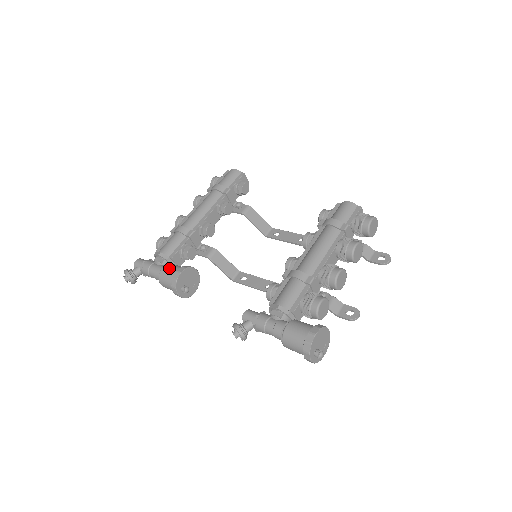
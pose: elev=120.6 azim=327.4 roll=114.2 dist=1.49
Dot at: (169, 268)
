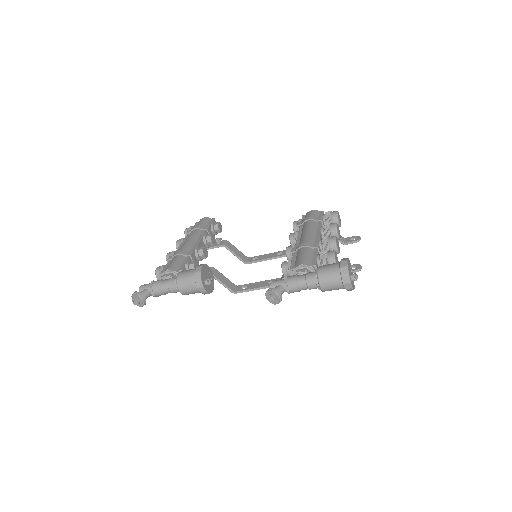
Dot at: (186, 271)
